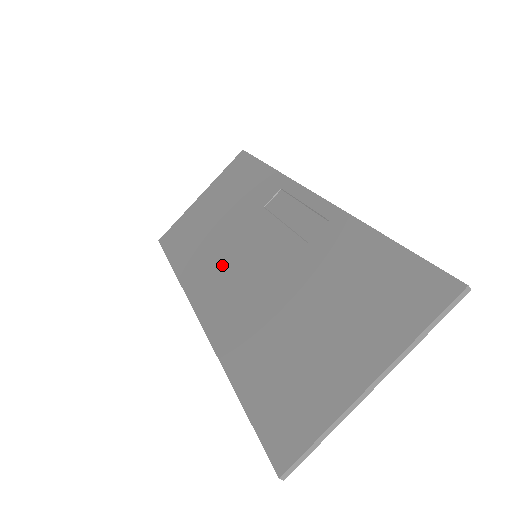
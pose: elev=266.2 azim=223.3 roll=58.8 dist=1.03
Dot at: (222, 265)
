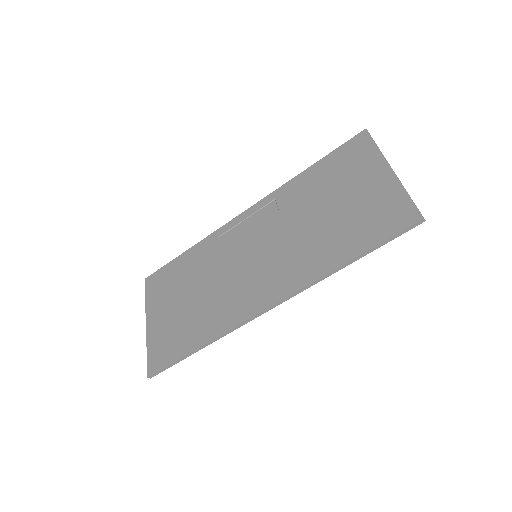
Dot at: (240, 286)
